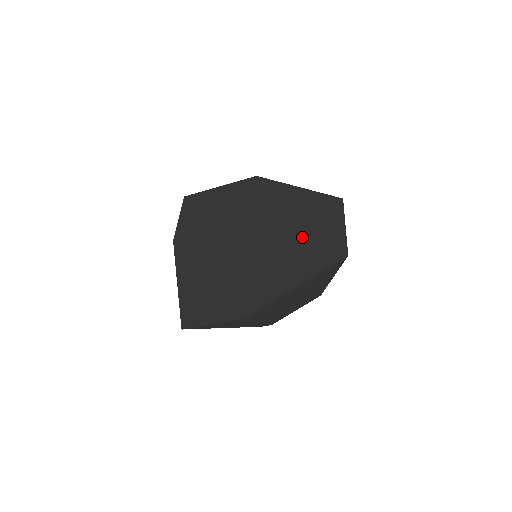
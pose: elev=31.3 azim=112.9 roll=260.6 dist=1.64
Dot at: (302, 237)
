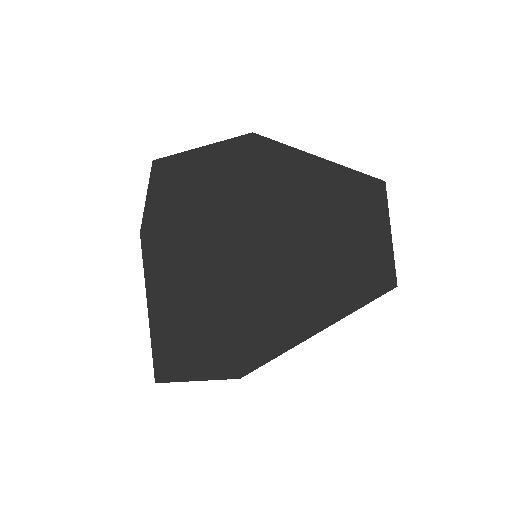
Dot at: (324, 245)
